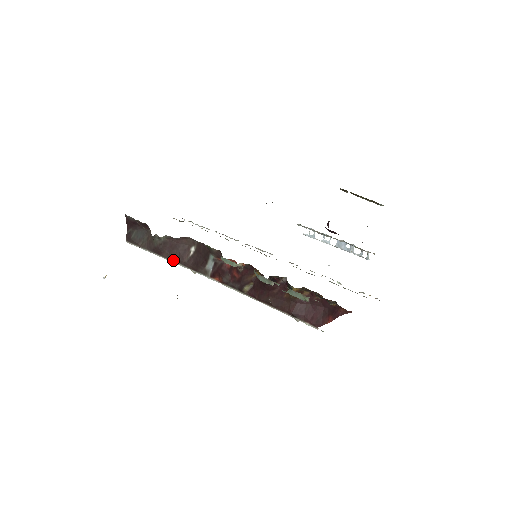
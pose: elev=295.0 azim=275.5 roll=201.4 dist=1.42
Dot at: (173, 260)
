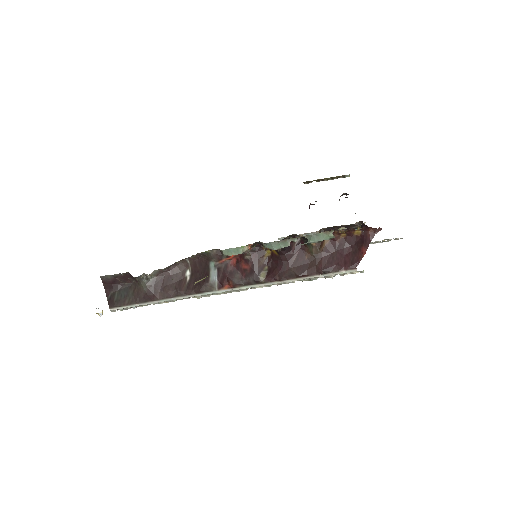
Dot at: (170, 297)
